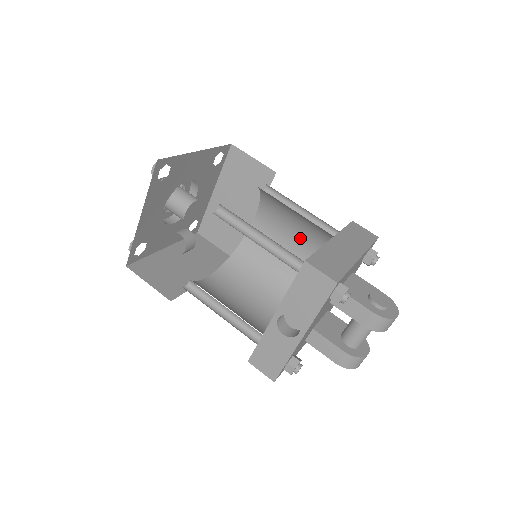
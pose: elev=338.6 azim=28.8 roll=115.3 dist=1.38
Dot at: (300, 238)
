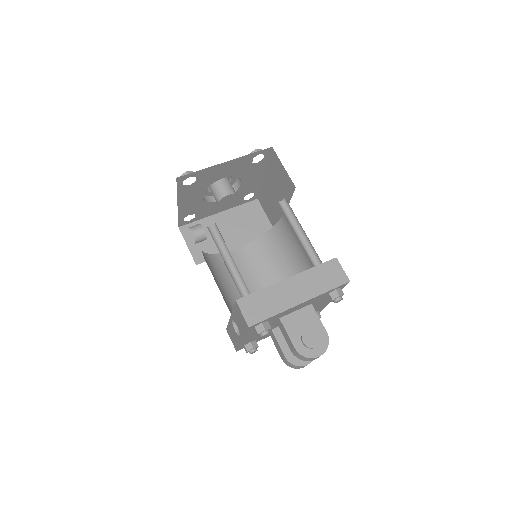
Dot at: occluded
